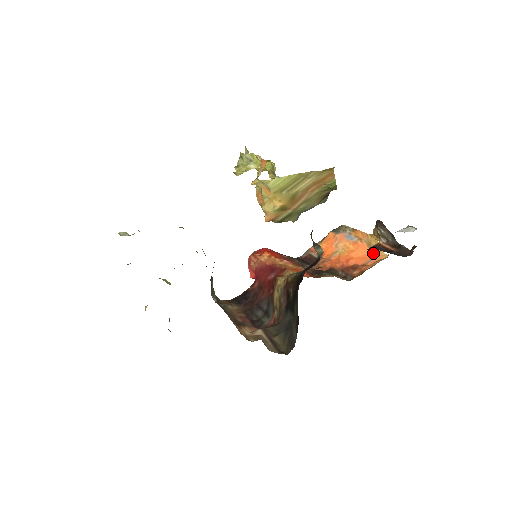
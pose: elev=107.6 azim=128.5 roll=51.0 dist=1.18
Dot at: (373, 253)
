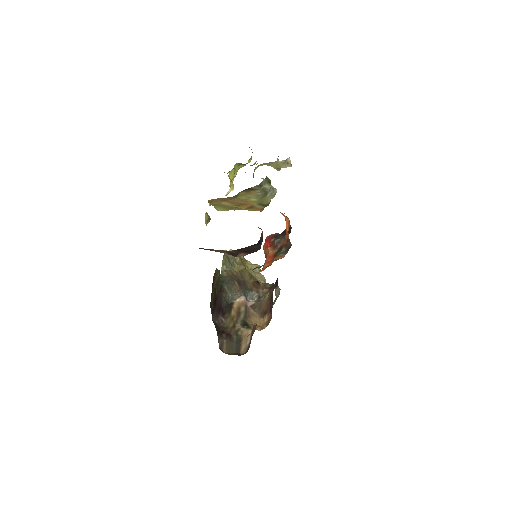
Dot at: (288, 219)
